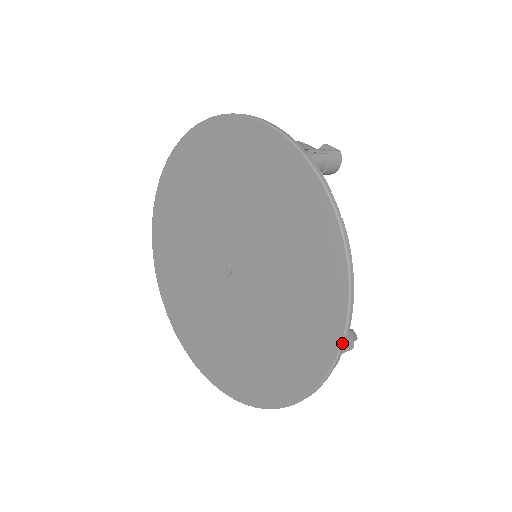
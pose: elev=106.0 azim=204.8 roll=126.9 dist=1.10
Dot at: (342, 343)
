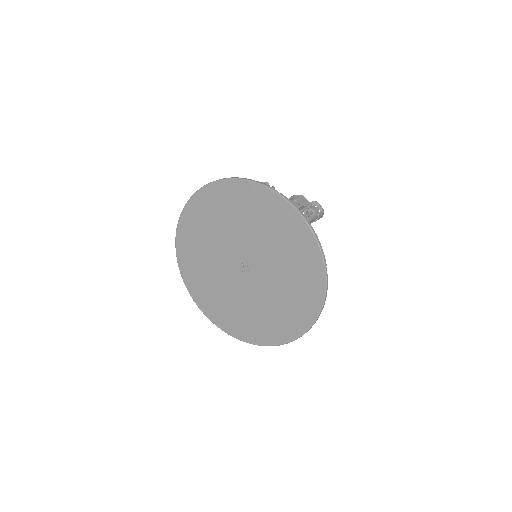
Dot at: occluded
